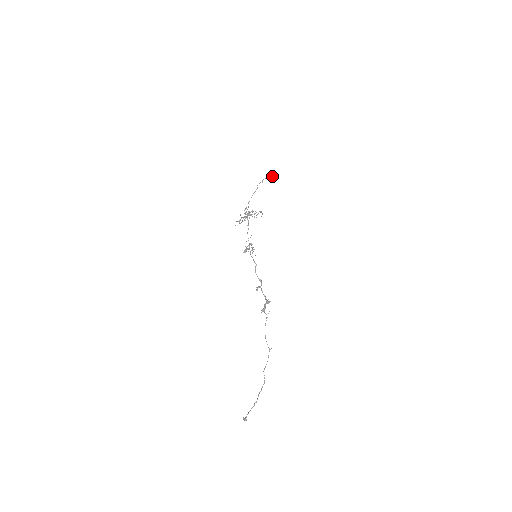
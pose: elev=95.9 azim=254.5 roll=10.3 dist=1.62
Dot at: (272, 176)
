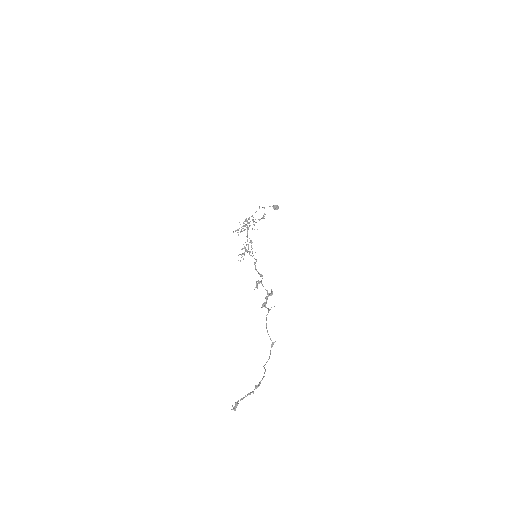
Dot at: (275, 205)
